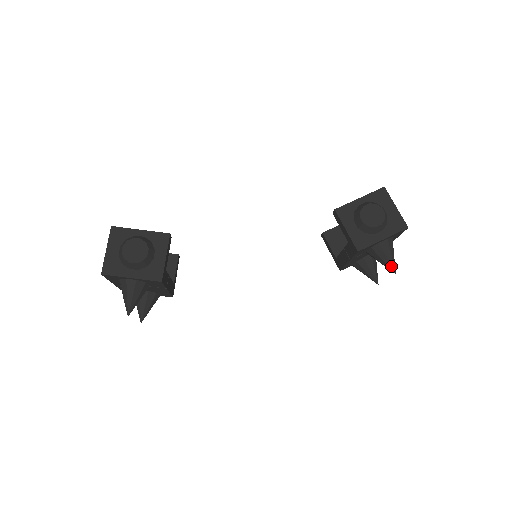
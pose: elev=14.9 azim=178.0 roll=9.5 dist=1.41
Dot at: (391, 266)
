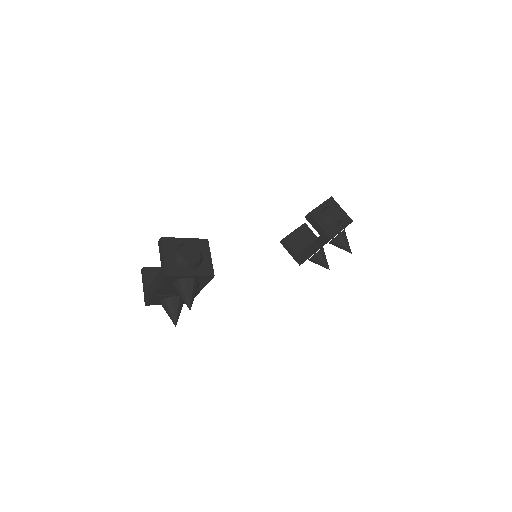
Dot at: (349, 248)
